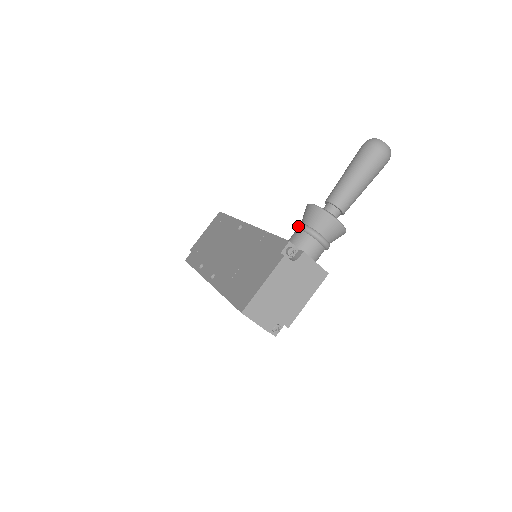
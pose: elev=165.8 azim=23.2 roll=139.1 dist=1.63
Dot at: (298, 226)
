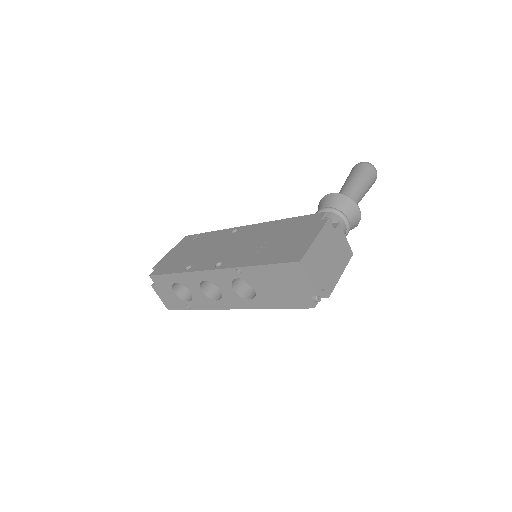
Dot at: (322, 209)
